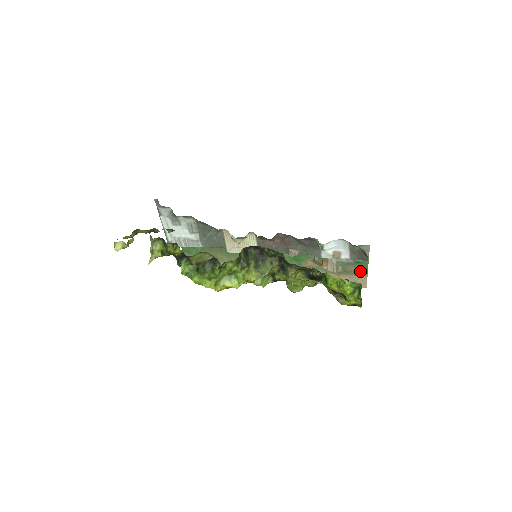
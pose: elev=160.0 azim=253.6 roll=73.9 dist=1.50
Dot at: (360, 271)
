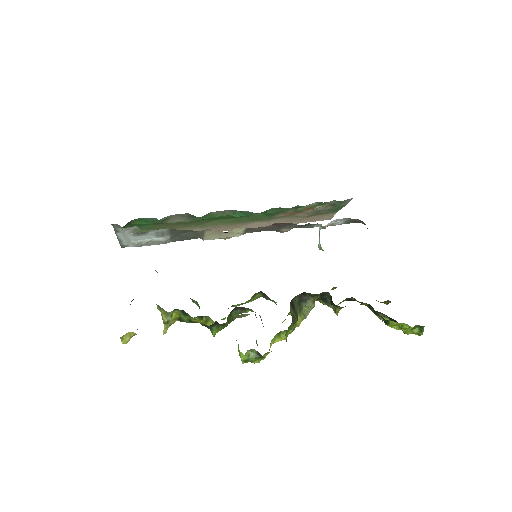
Dot at: (331, 211)
